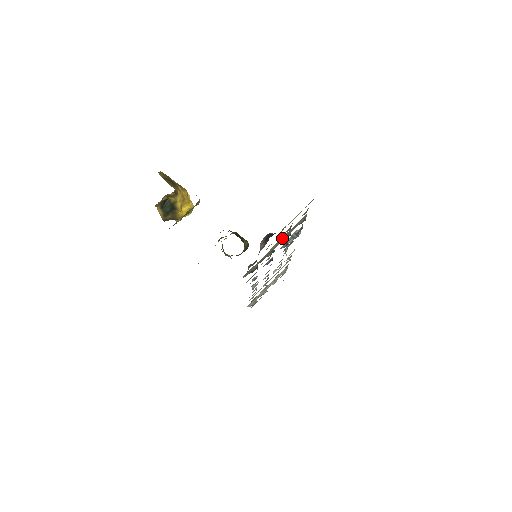
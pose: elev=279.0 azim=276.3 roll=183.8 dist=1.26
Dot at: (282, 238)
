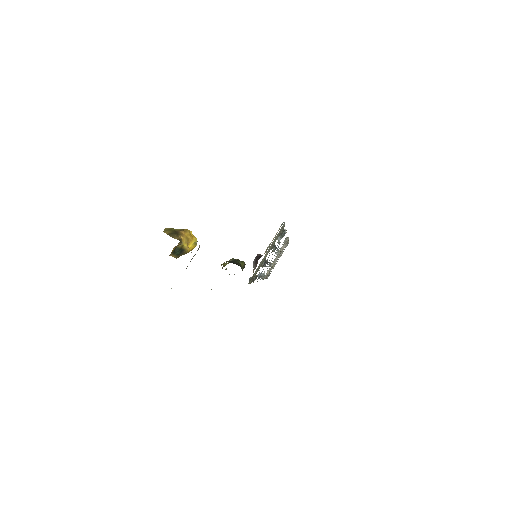
Dot at: (270, 246)
